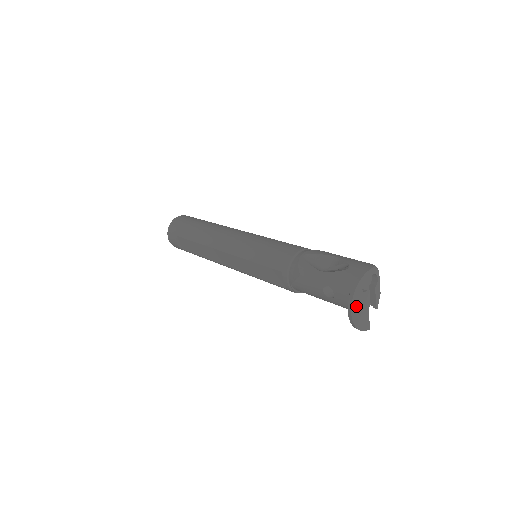
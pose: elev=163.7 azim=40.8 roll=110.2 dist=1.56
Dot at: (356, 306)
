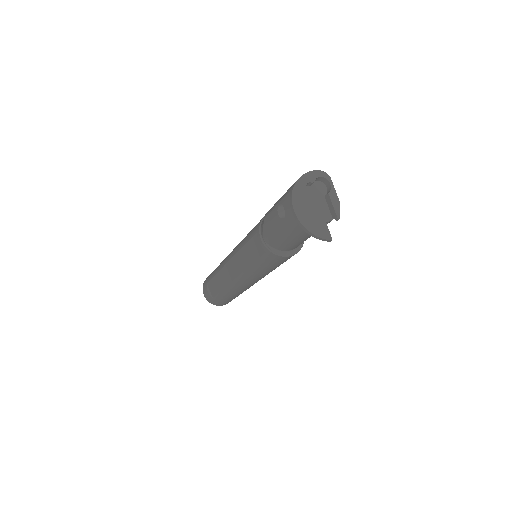
Dot at: (300, 204)
